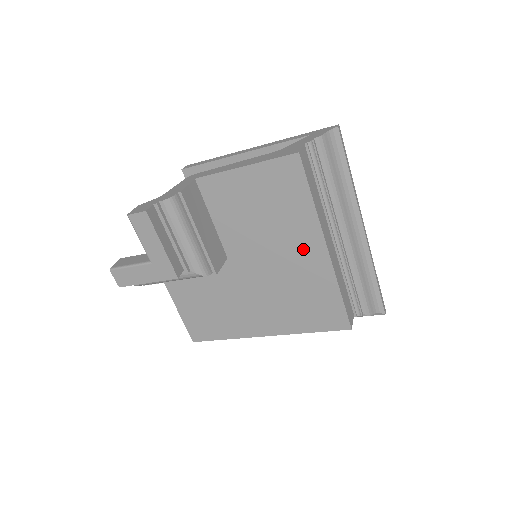
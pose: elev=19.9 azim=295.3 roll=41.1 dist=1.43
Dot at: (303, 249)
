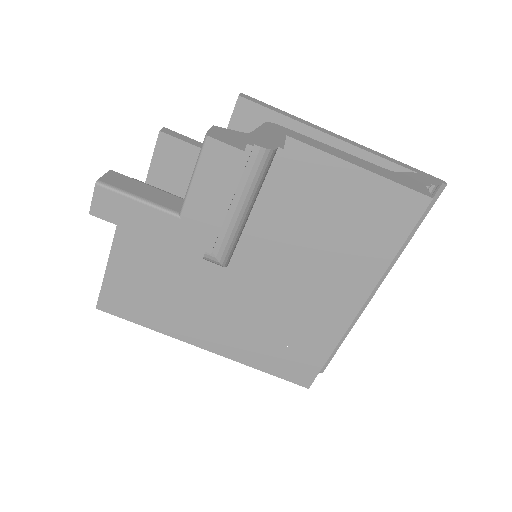
Dot at: (337, 291)
